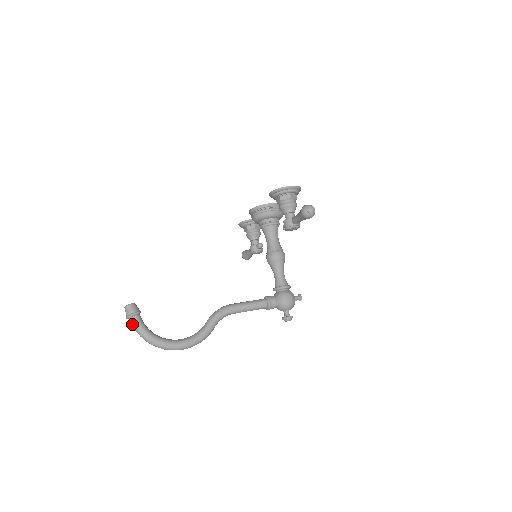
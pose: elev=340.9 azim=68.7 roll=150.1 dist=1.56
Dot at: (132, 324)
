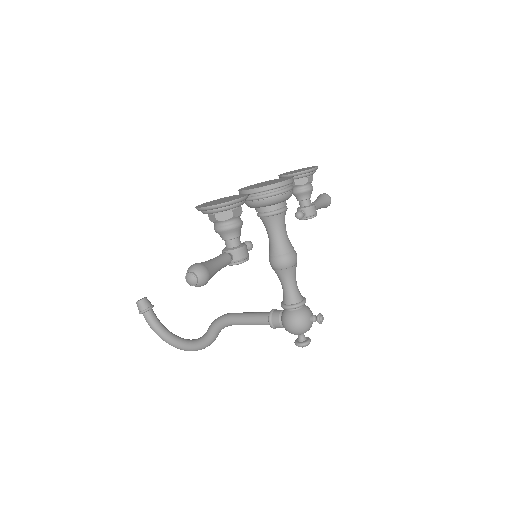
Dot at: (146, 319)
